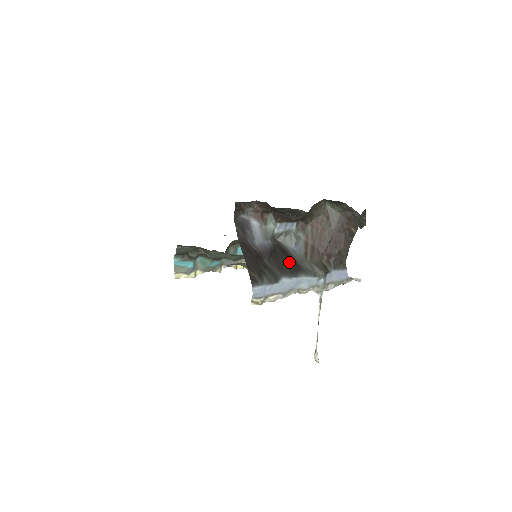
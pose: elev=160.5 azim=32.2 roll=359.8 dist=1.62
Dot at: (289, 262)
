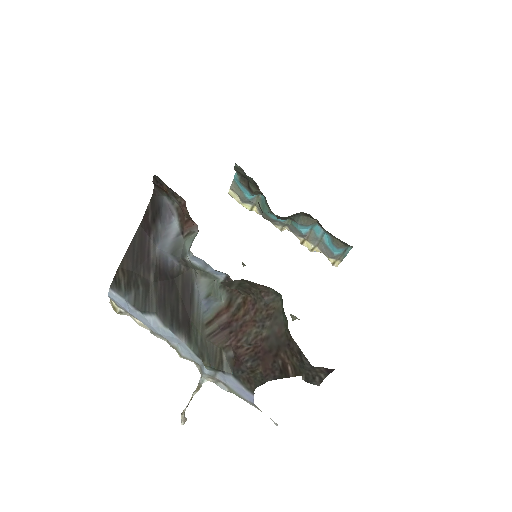
Dot at: (180, 308)
